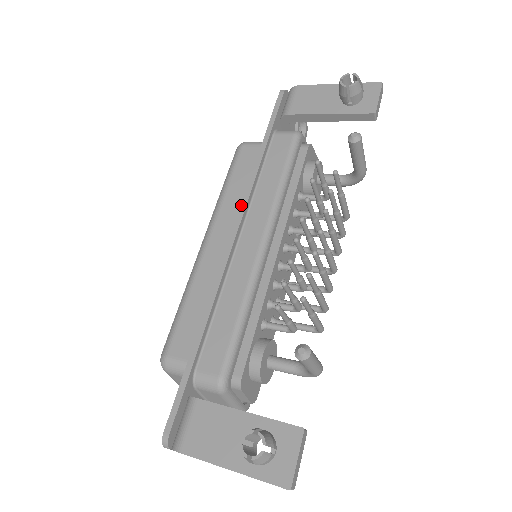
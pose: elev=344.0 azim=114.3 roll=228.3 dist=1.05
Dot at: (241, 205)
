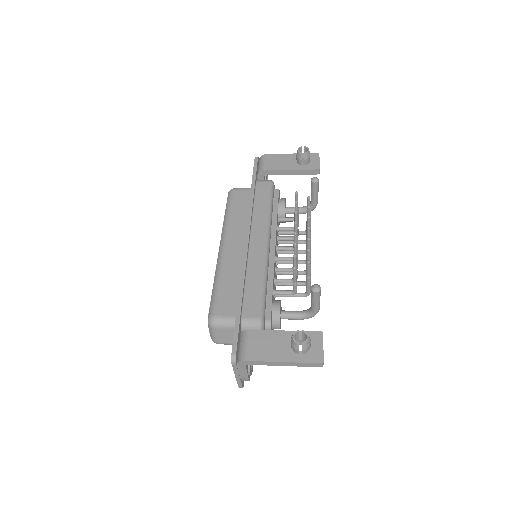
Dot at: (247, 221)
